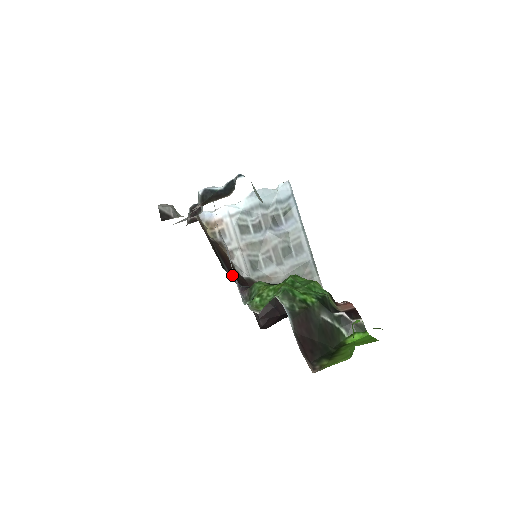
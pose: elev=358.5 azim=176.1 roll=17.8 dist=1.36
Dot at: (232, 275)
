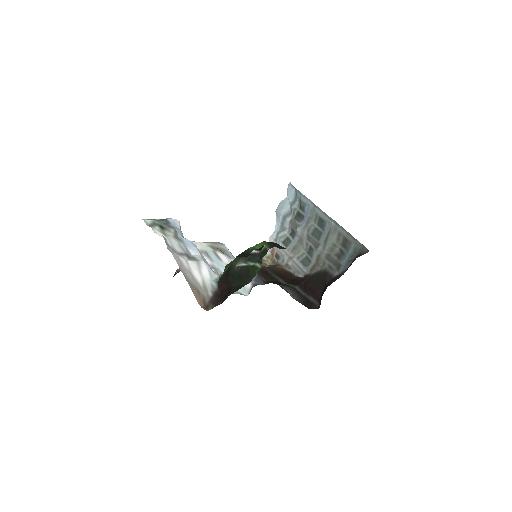
Dot at: (288, 281)
